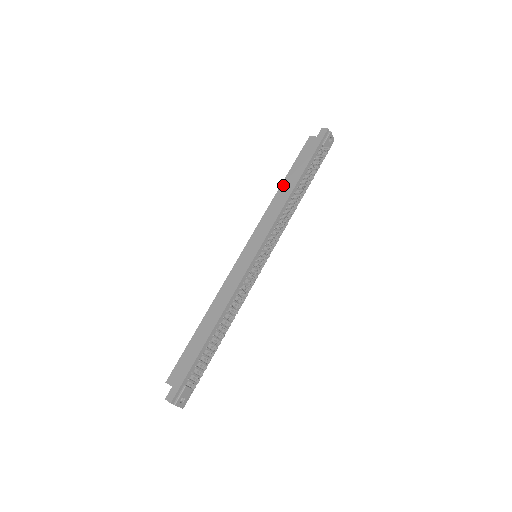
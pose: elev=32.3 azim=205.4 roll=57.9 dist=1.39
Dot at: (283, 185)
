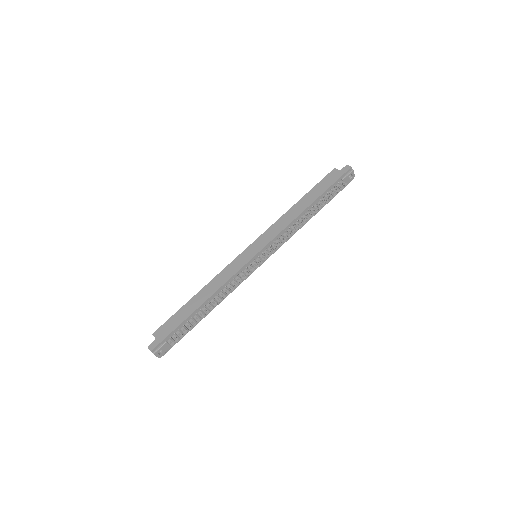
Dot at: (298, 204)
